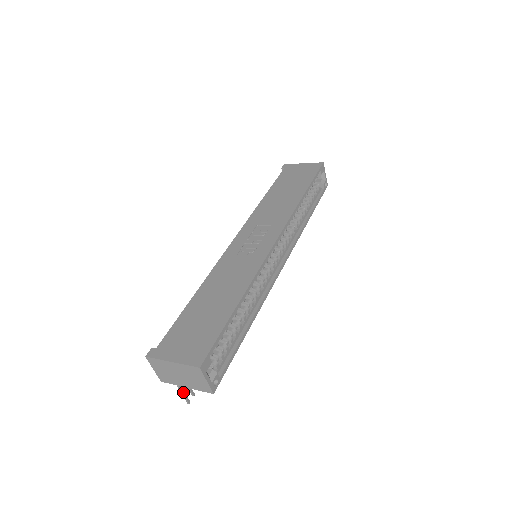
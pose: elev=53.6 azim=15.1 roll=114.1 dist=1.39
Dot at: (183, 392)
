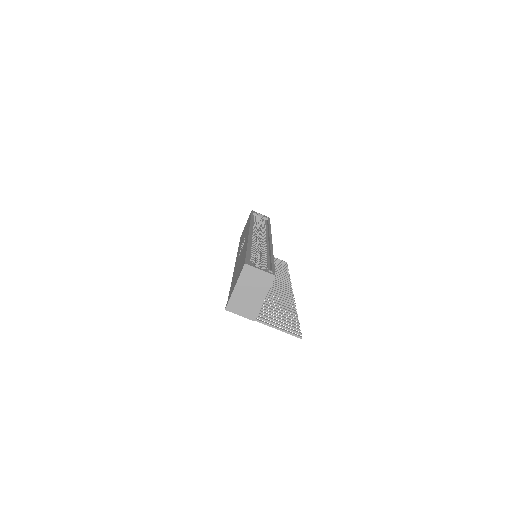
Dot at: (287, 331)
